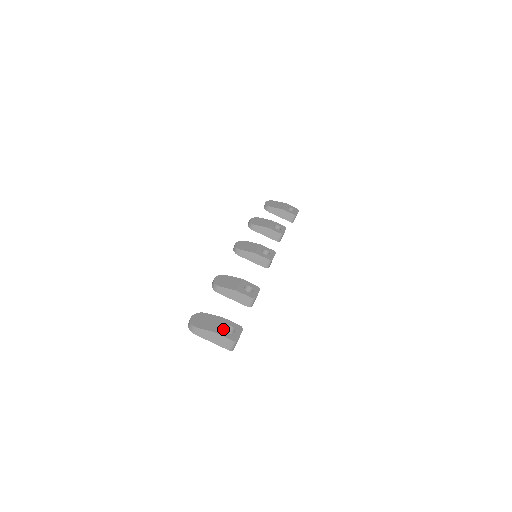
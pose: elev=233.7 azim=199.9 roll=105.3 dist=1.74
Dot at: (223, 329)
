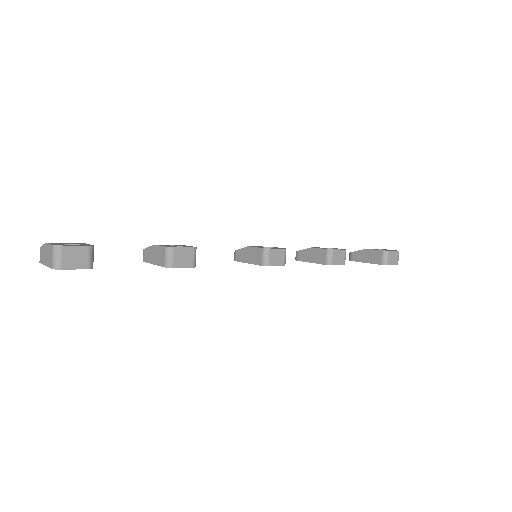
Dot at: (62, 243)
